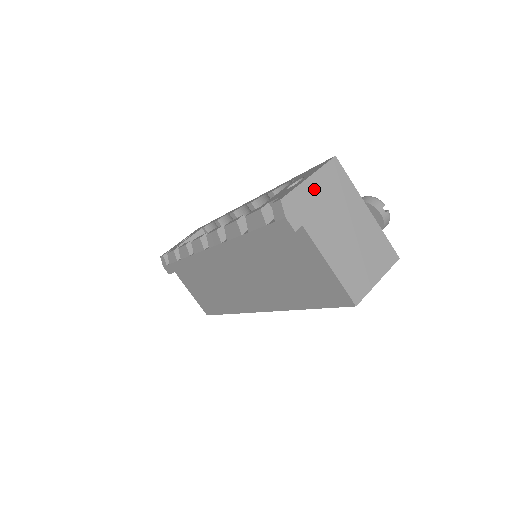
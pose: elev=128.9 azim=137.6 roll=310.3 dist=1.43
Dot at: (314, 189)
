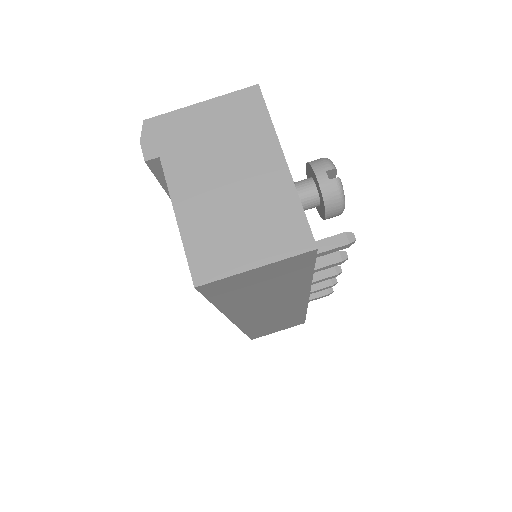
Dot at: (201, 118)
